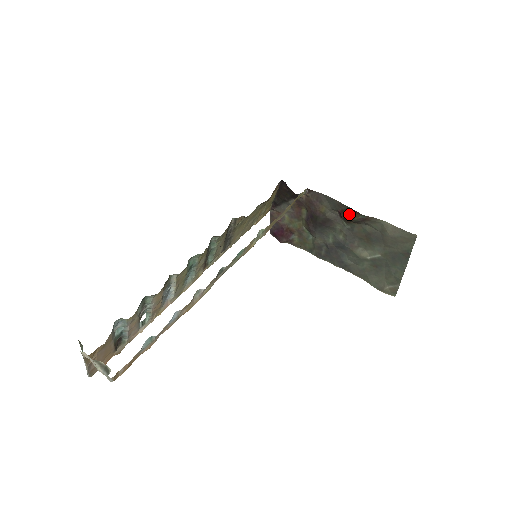
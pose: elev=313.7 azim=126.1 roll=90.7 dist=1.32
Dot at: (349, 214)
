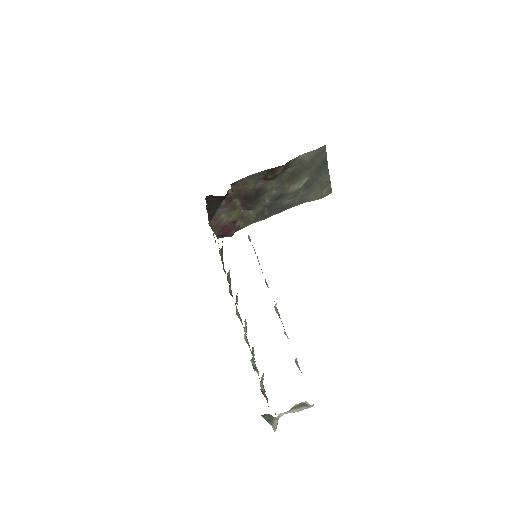
Dot at: (272, 173)
